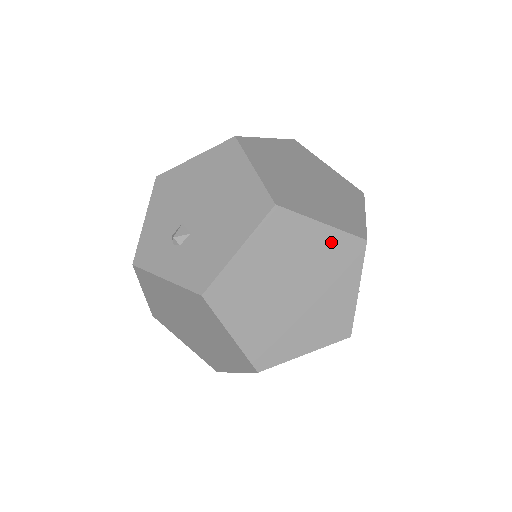
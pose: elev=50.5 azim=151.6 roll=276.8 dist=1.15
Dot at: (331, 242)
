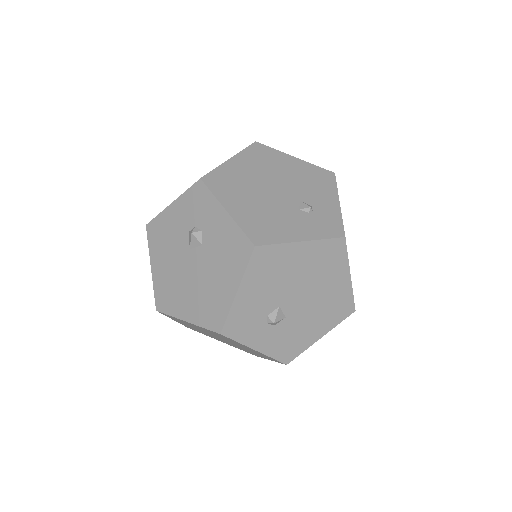
Dot at: occluded
